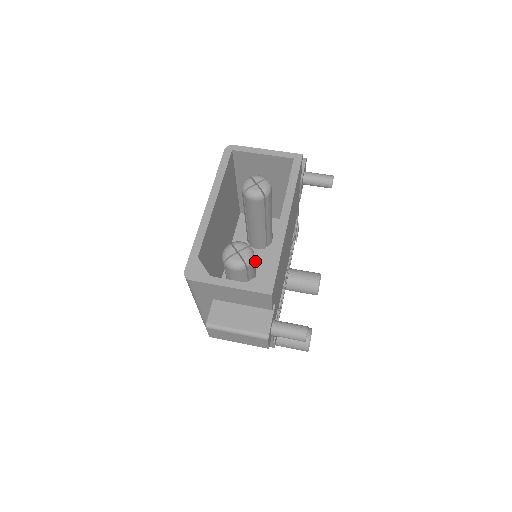
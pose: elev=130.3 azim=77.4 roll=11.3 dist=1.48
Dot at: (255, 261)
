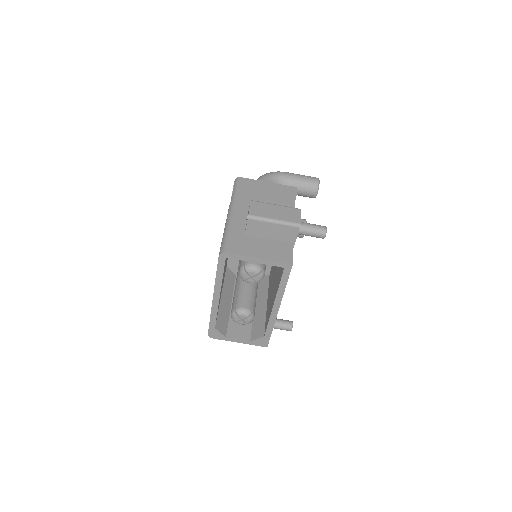
Dot at: occluded
